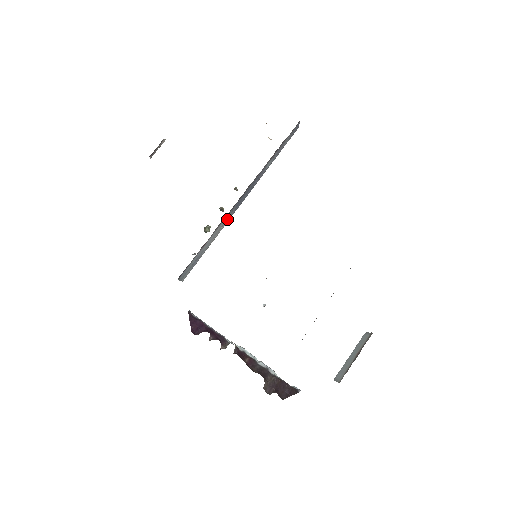
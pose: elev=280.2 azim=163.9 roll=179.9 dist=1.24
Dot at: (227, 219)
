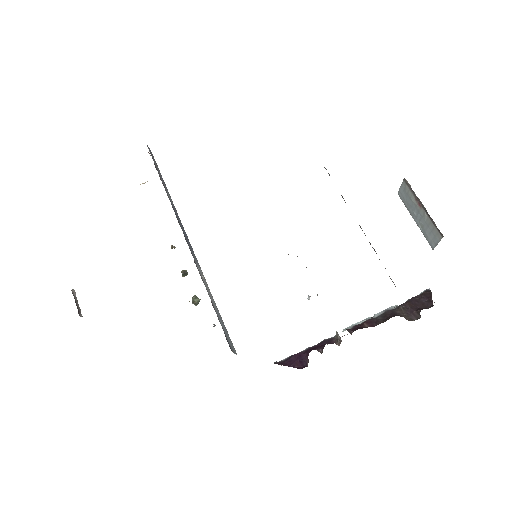
Dot at: (198, 267)
